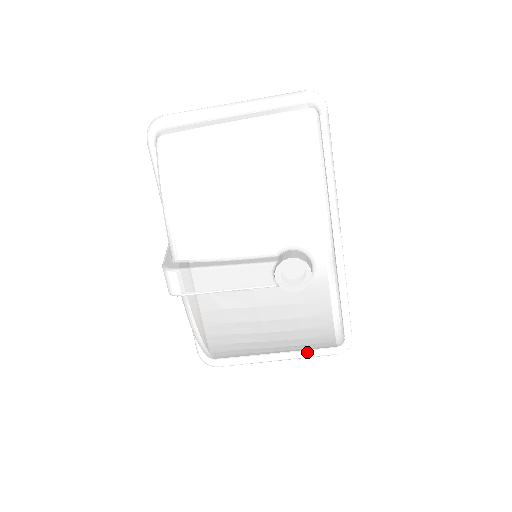
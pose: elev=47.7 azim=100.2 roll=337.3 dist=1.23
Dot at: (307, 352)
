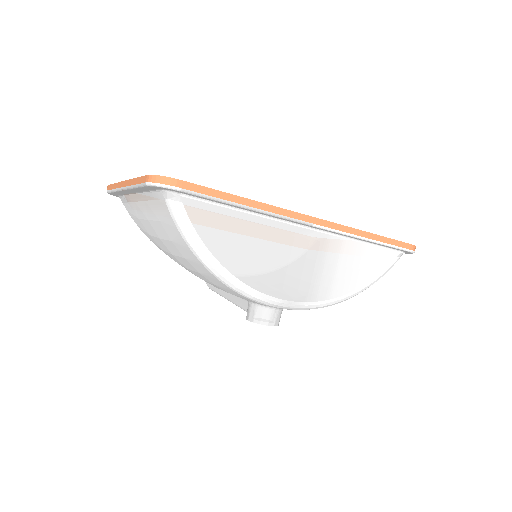
Dot at: occluded
